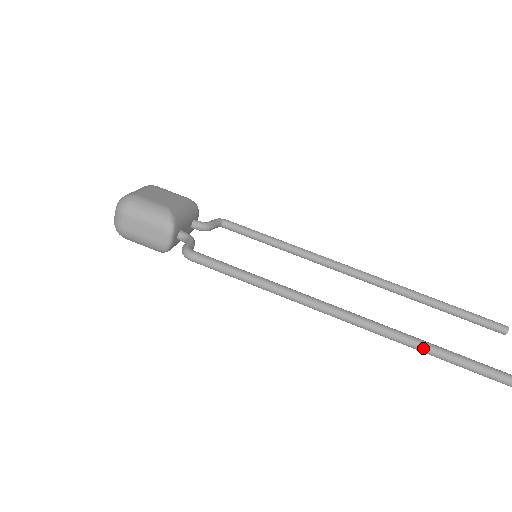
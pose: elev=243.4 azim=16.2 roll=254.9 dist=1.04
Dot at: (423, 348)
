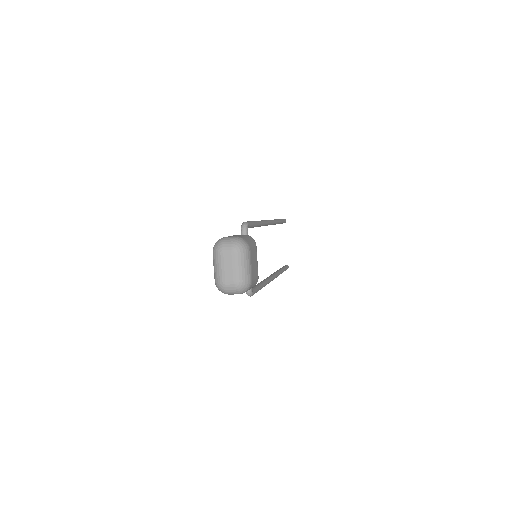
Dot at: occluded
